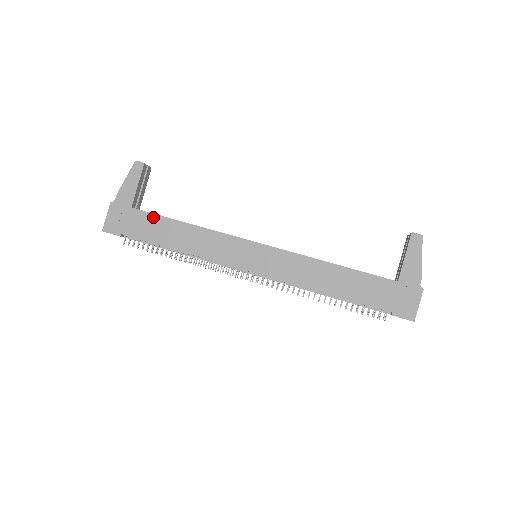
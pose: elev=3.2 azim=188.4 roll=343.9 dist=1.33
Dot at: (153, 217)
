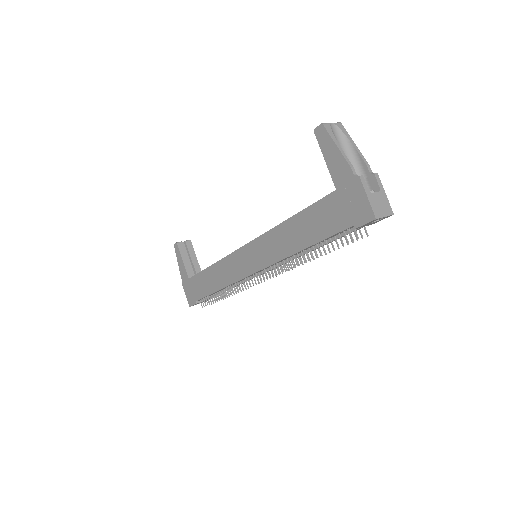
Dot at: (198, 276)
